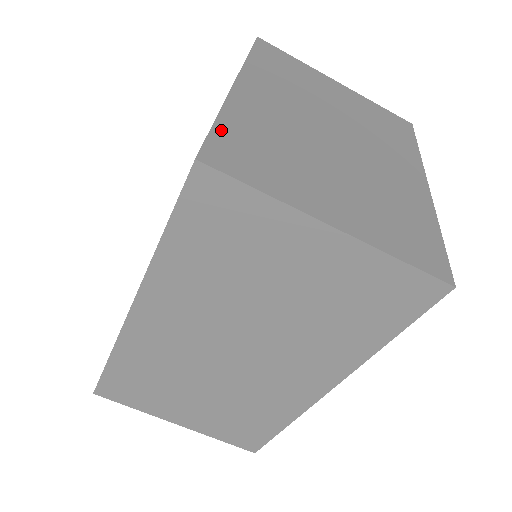
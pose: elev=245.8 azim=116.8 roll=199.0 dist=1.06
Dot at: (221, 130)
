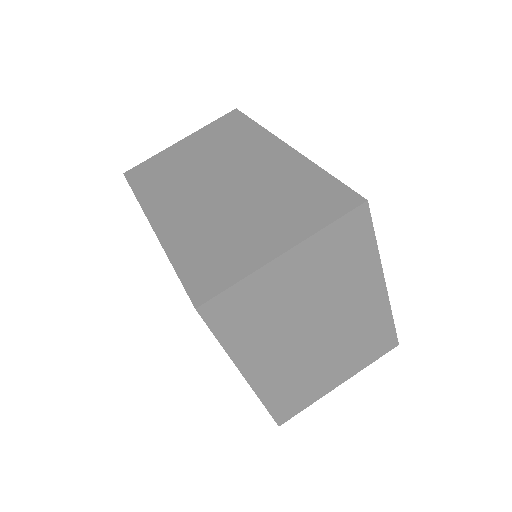
Dot at: occluded
